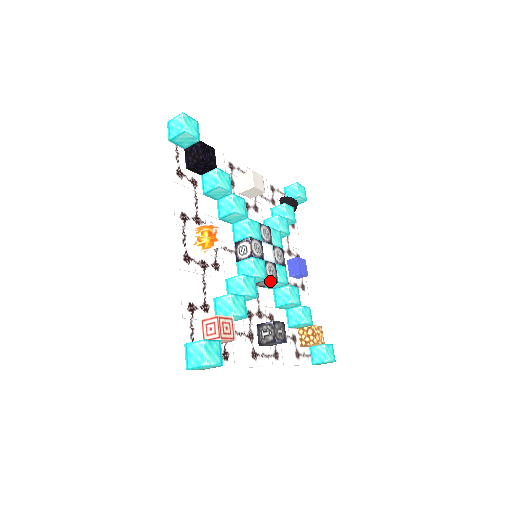
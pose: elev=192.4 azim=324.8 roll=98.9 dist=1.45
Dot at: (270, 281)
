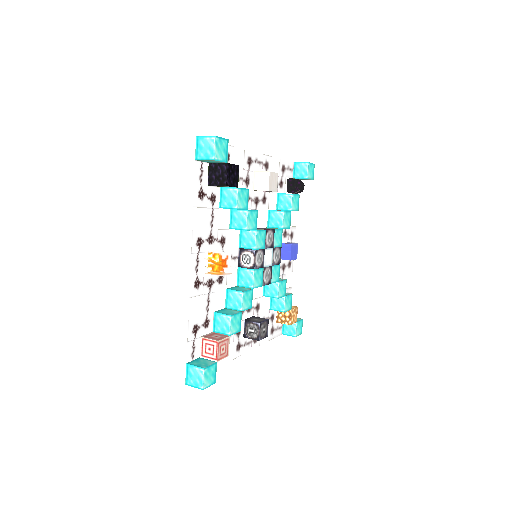
Dot at: (264, 284)
